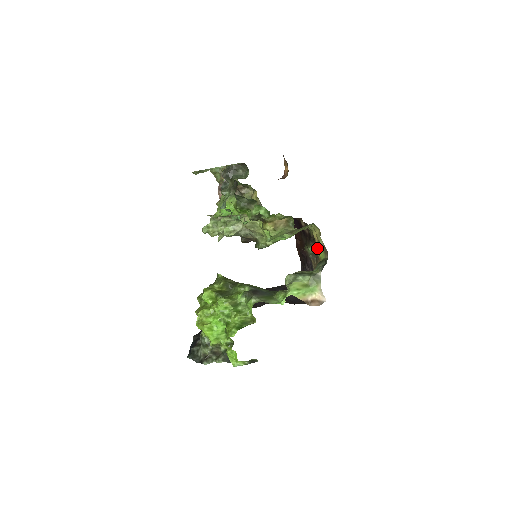
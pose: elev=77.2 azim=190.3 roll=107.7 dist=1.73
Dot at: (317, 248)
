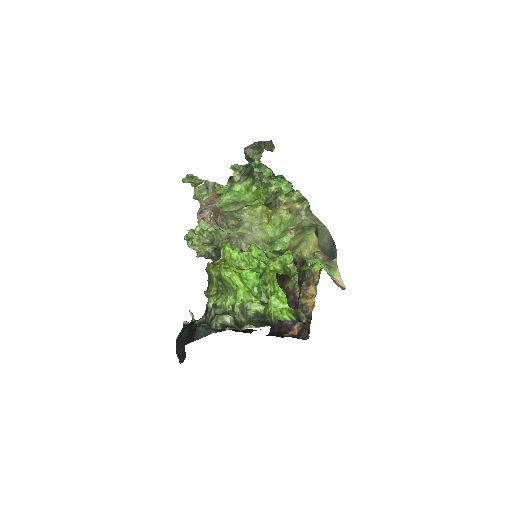
Dot at: occluded
